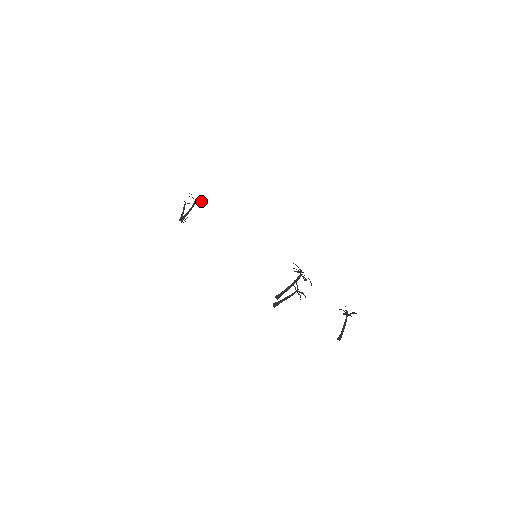
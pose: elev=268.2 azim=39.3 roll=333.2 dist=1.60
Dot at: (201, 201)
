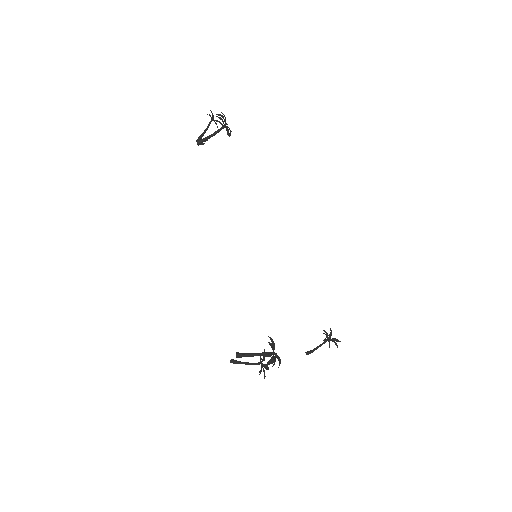
Dot at: occluded
